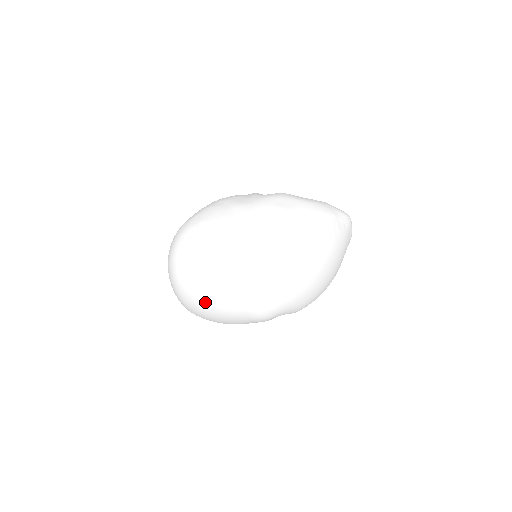
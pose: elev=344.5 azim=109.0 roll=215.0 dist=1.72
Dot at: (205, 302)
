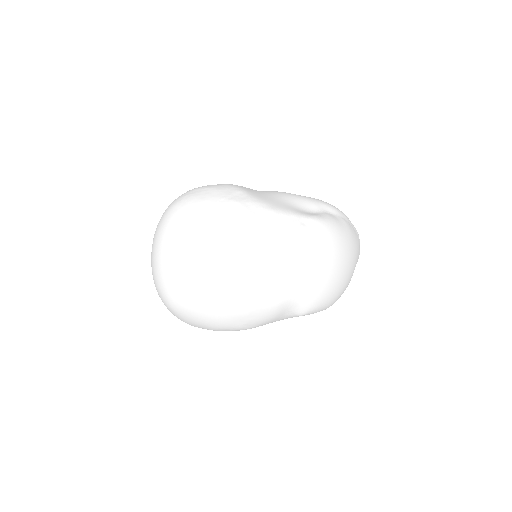
Dot at: (204, 261)
